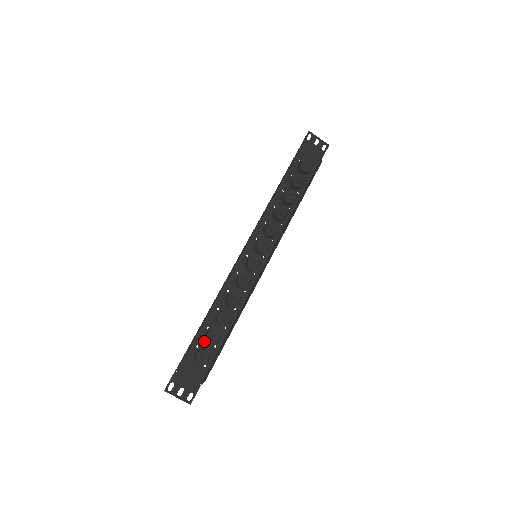
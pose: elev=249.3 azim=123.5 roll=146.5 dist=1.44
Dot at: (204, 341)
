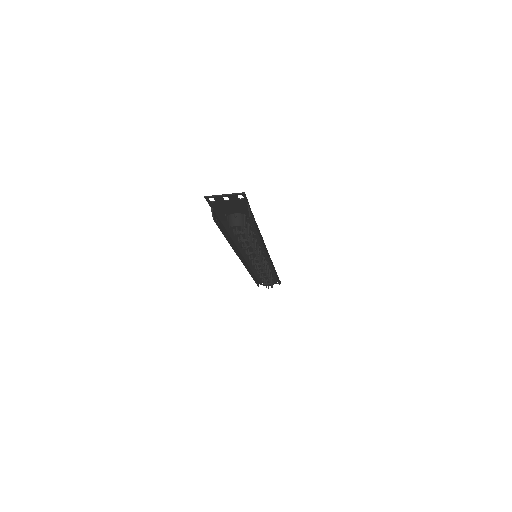
Dot at: occluded
